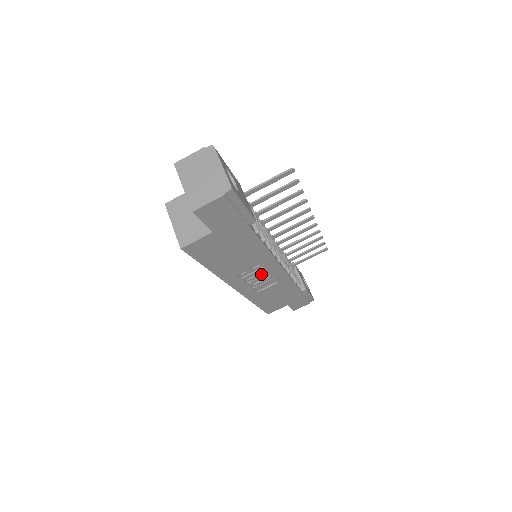
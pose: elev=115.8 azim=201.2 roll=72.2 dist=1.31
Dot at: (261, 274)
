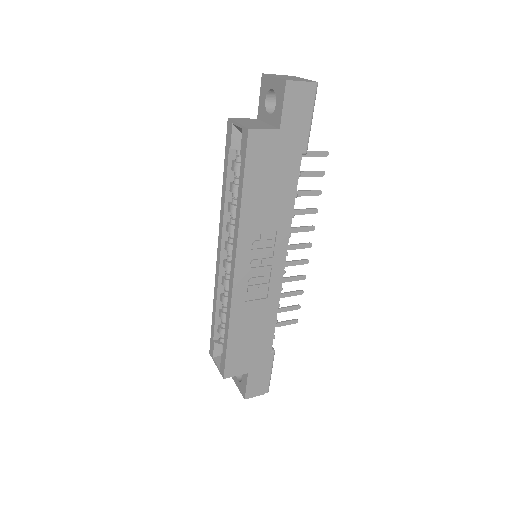
Dot at: (266, 260)
